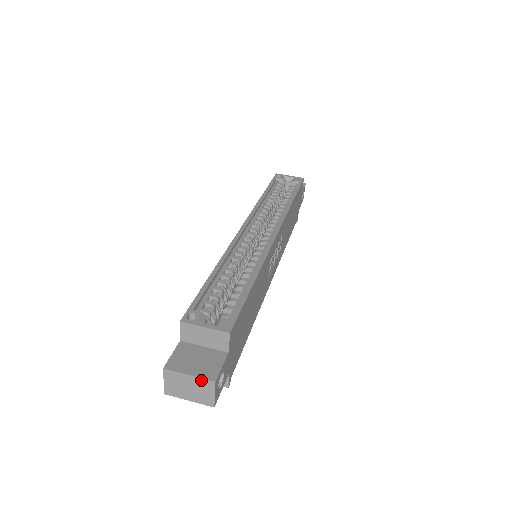
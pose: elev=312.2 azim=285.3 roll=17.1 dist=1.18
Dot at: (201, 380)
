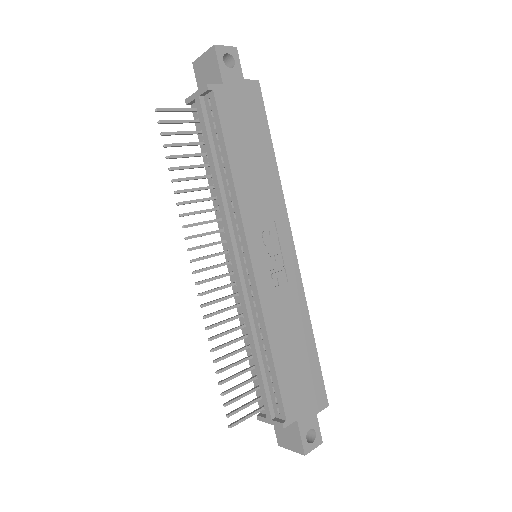
Dot at: occluded
